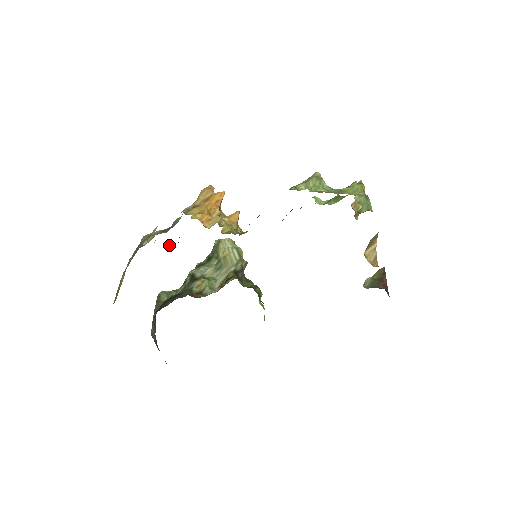
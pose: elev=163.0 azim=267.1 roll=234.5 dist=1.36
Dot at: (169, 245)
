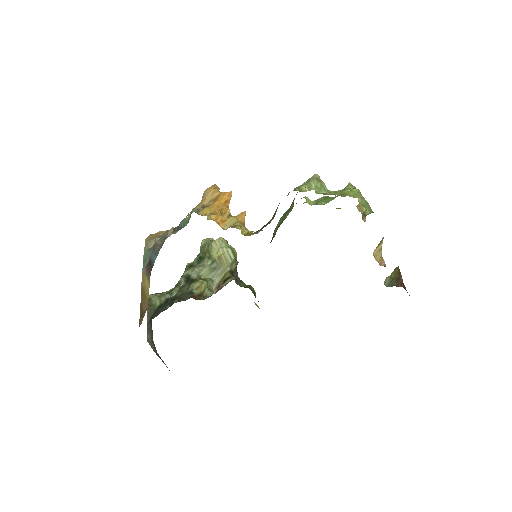
Dot at: occluded
